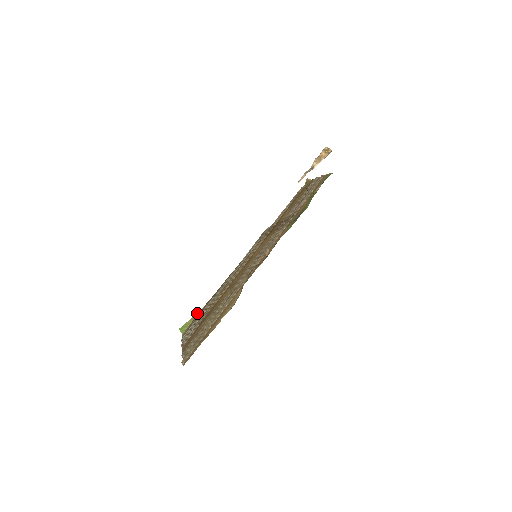
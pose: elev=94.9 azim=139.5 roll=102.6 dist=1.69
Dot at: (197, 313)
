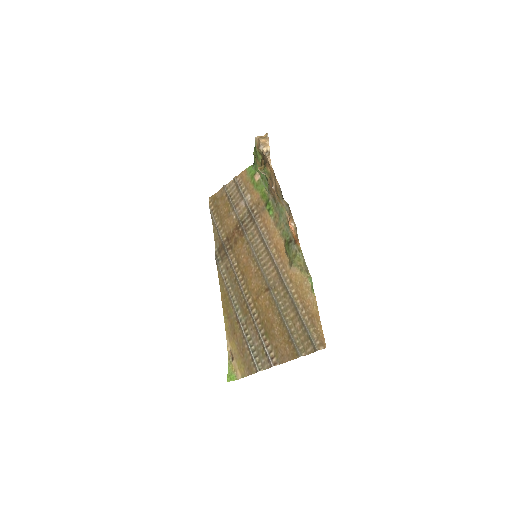
Dot at: (228, 356)
